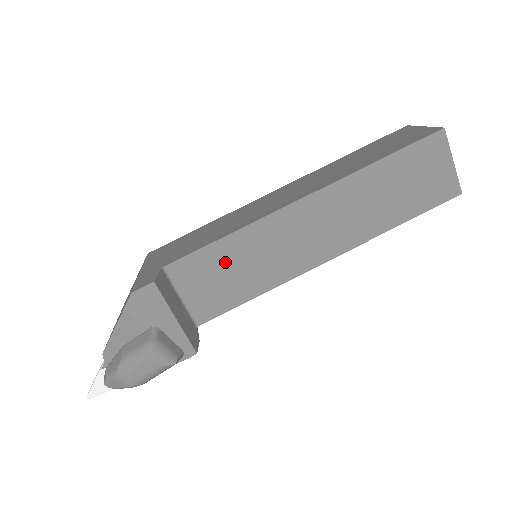
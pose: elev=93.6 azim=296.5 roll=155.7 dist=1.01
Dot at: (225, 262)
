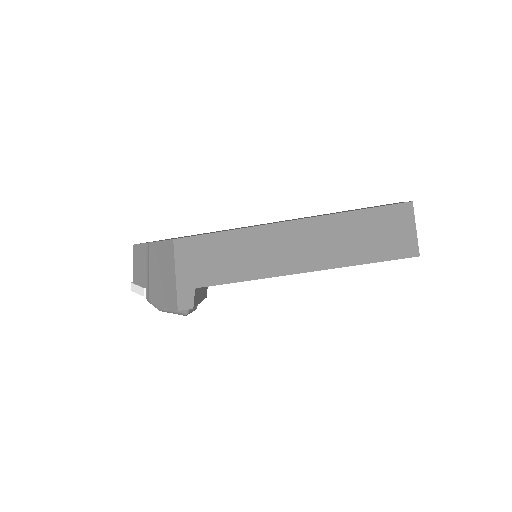
Dot at: occluded
